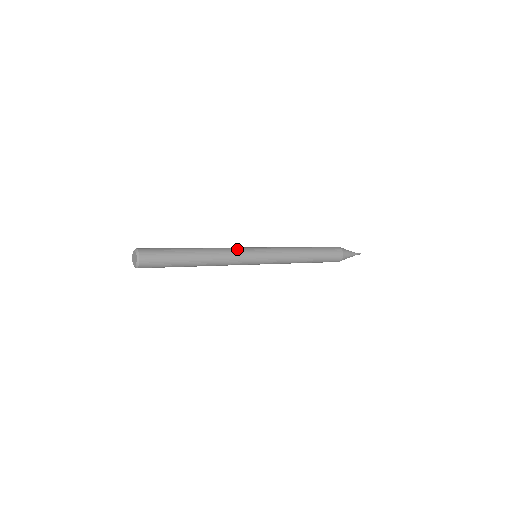
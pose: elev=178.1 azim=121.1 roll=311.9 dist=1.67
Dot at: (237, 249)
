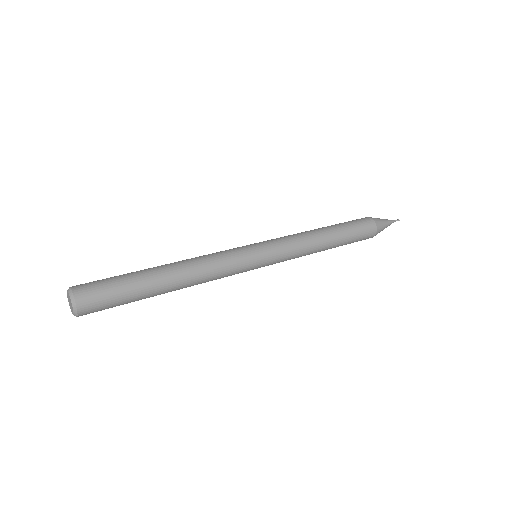
Dot at: (226, 253)
